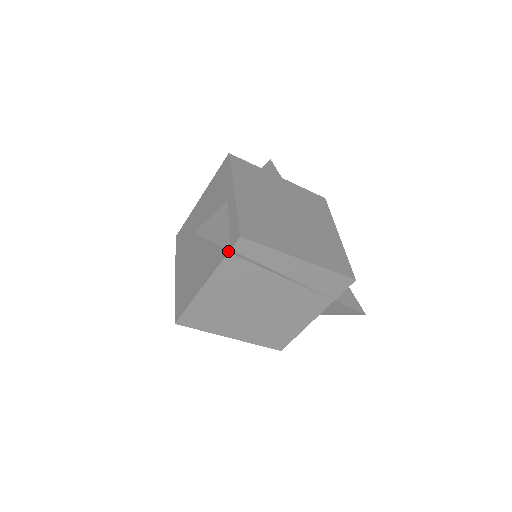
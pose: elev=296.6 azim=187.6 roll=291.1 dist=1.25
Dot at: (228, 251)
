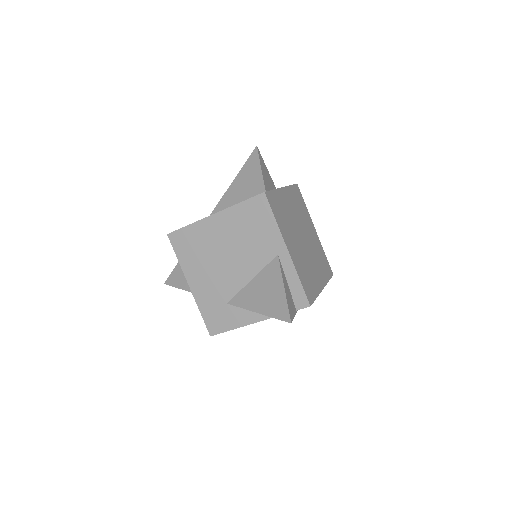
Dot at: occluded
